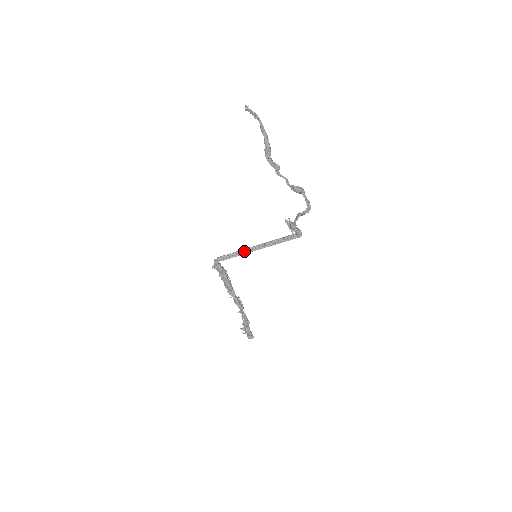
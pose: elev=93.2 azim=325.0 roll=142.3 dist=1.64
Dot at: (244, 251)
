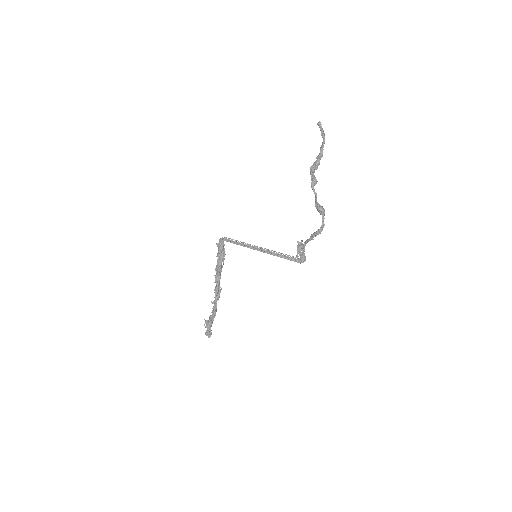
Dot at: (249, 245)
